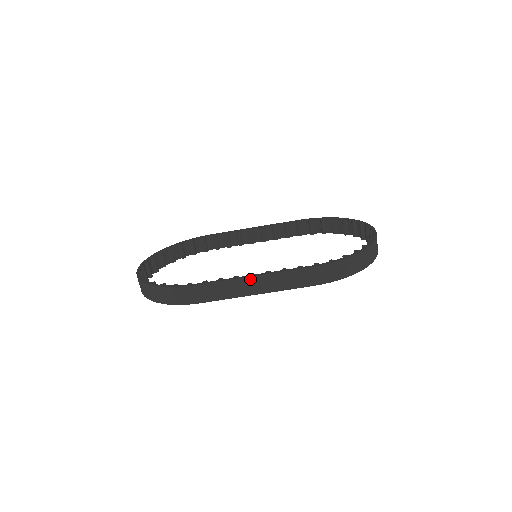
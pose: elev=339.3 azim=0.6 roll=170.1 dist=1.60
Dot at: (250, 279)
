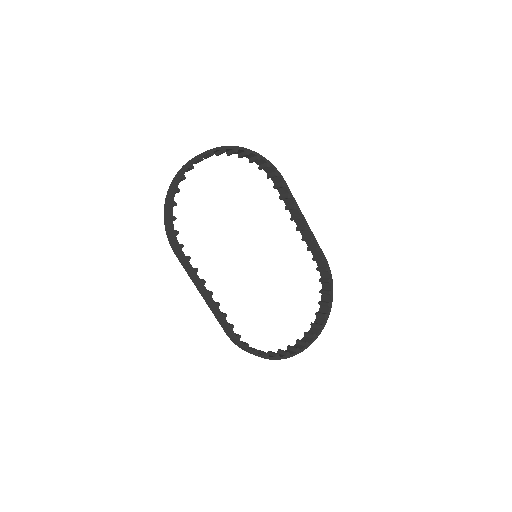
Dot at: (206, 294)
